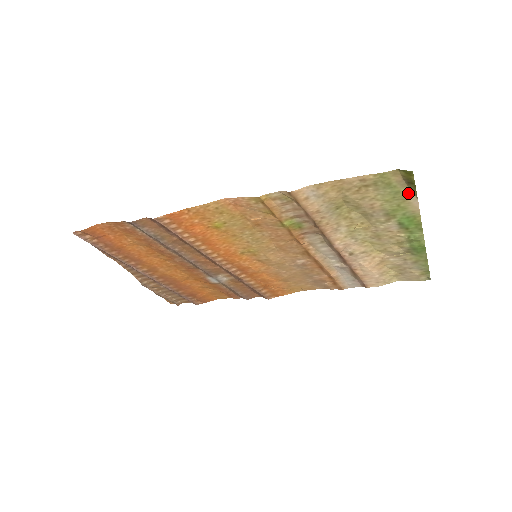
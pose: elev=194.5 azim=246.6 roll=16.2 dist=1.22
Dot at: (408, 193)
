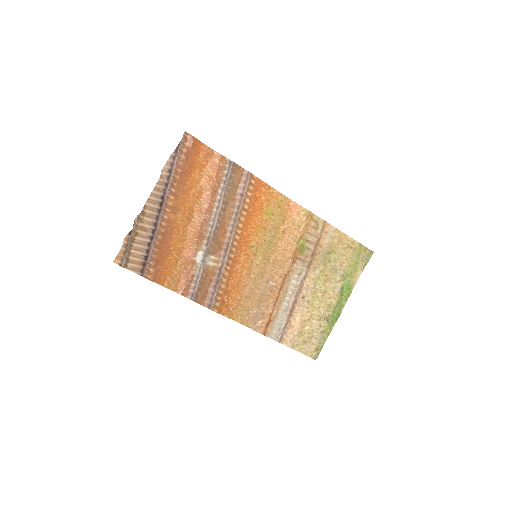
Dot at: (360, 267)
